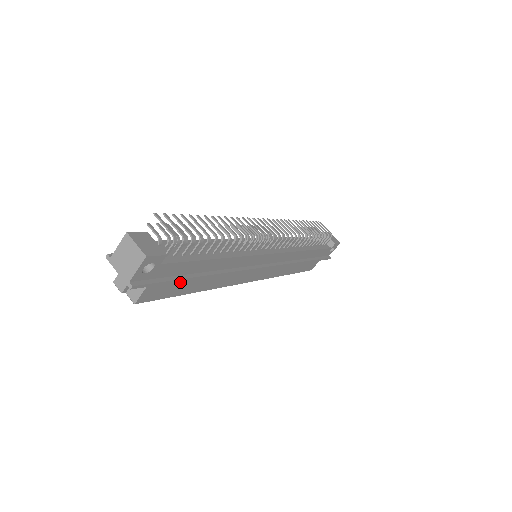
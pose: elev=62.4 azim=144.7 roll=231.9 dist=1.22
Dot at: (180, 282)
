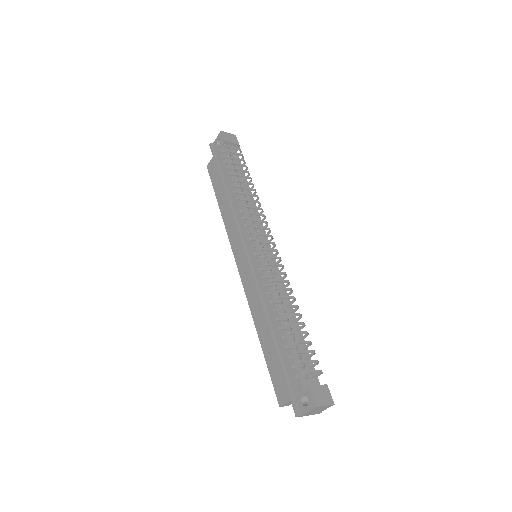
Dot at: occluded
